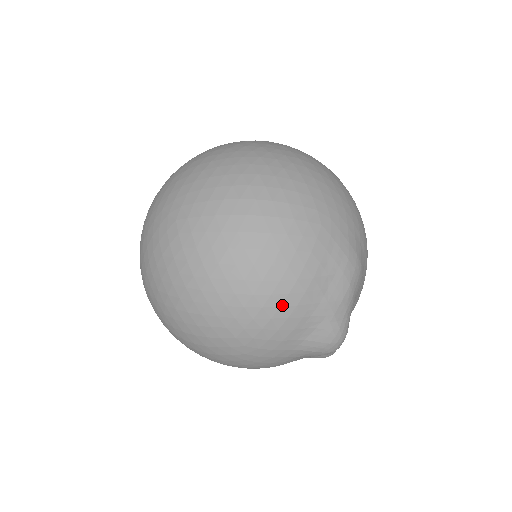
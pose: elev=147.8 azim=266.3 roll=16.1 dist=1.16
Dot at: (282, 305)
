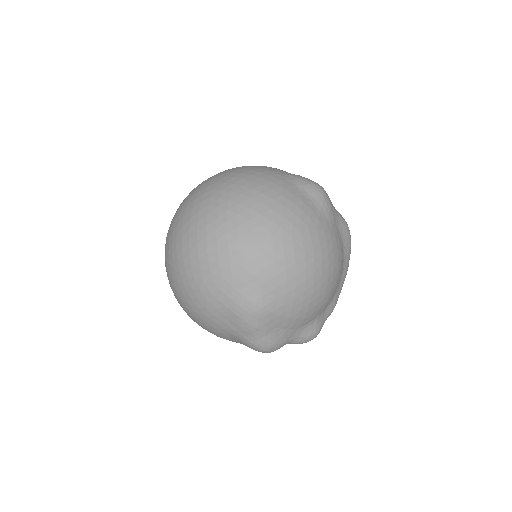
Dot at: (206, 325)
